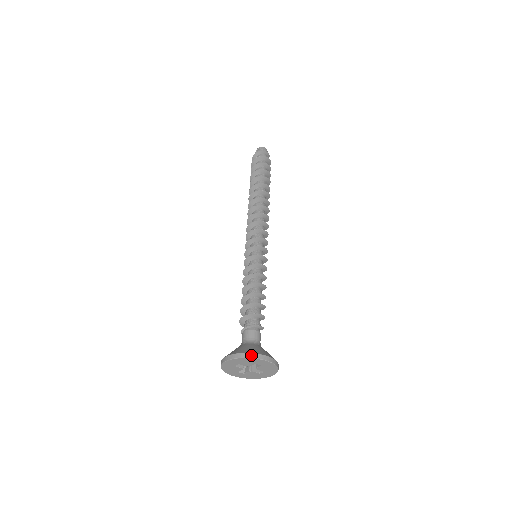
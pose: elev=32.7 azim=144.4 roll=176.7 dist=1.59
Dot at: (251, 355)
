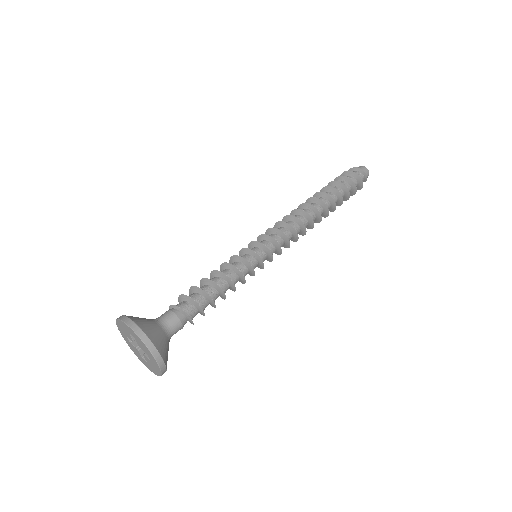
Dot at: (120, 316)
